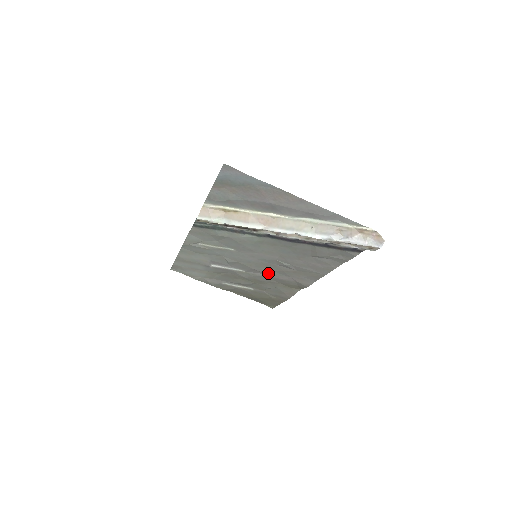
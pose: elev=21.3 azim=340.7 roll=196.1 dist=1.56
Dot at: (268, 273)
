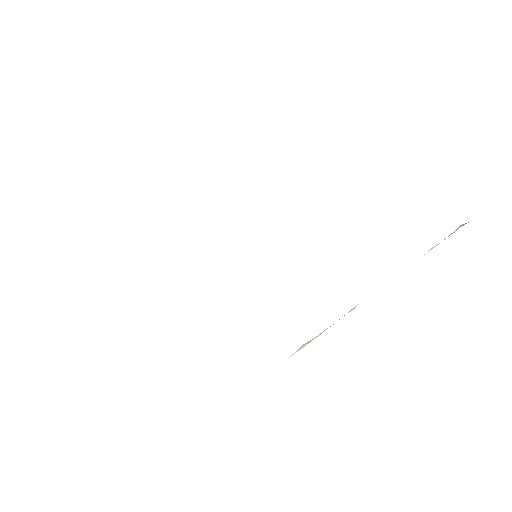
Dot at: occluded
